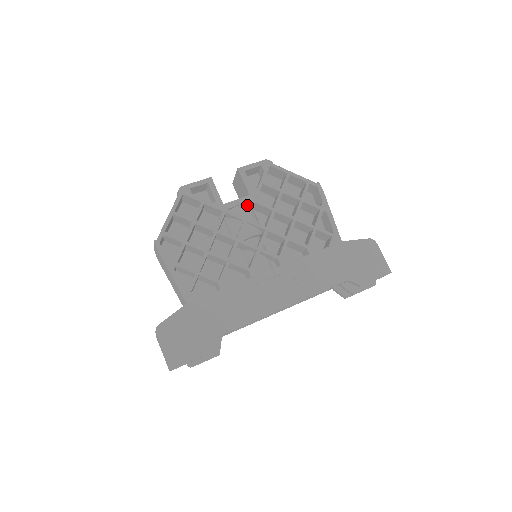
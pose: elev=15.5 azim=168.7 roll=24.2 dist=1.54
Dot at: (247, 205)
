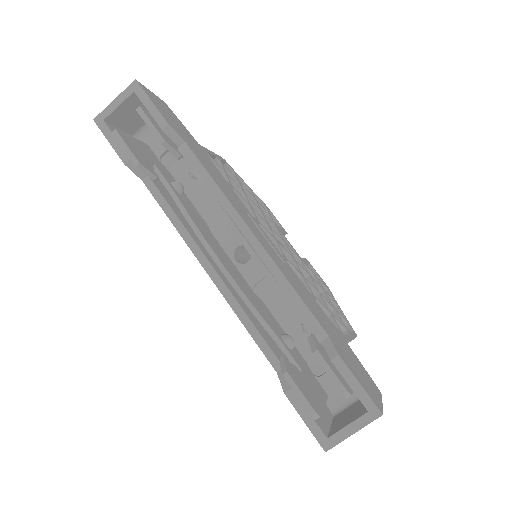
Dot at: occluded
